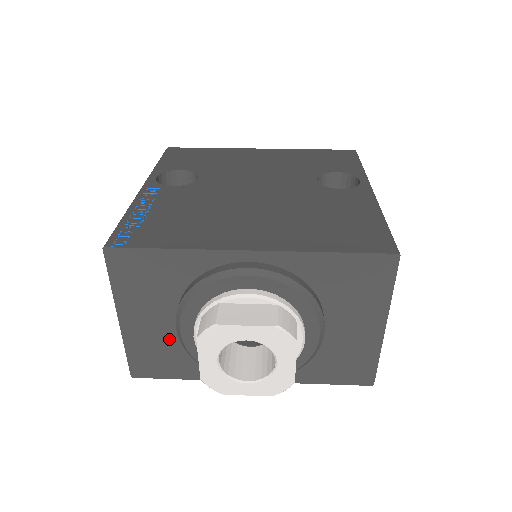
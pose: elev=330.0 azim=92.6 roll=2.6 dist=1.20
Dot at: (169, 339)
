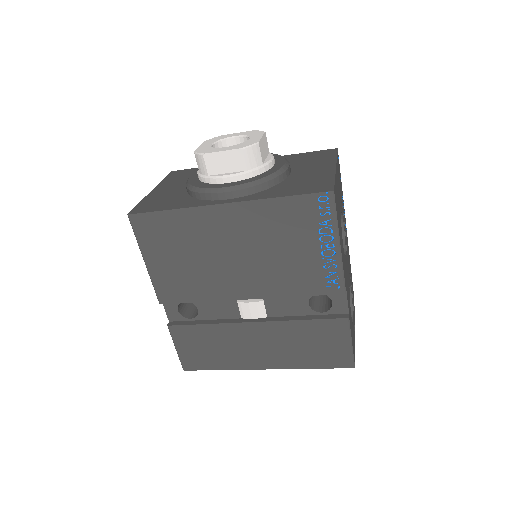
Dot at: (177, 193)
